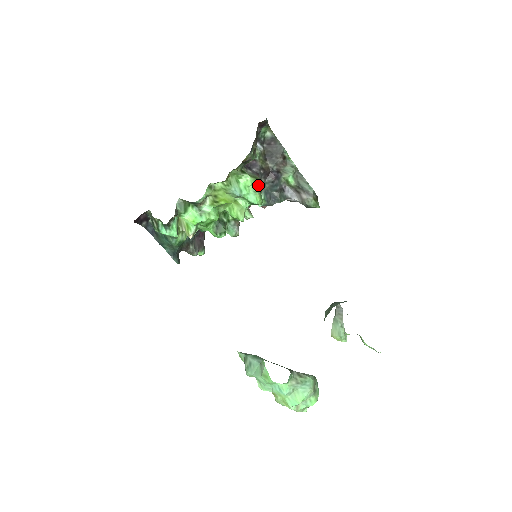
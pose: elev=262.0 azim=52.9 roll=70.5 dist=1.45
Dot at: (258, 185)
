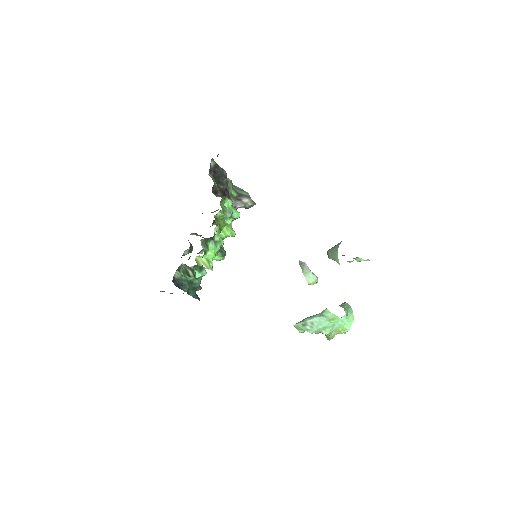
Dot at: occluded
